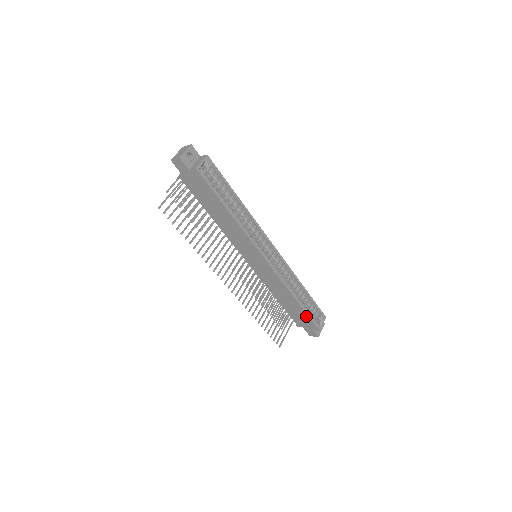
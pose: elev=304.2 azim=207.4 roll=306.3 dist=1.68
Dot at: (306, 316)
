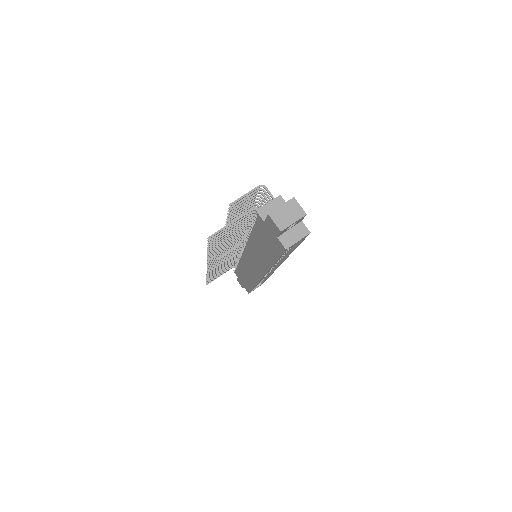
Dot at: (249, 288)
